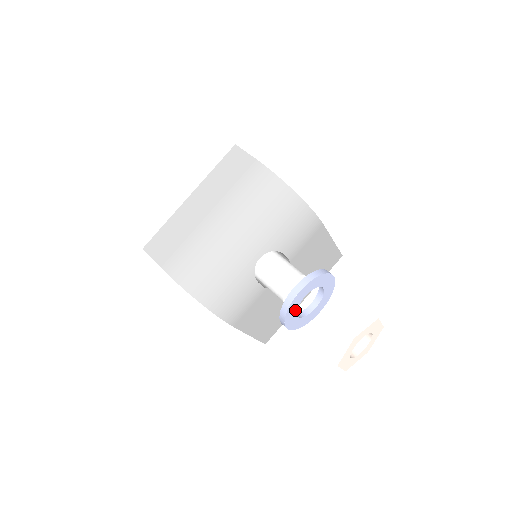
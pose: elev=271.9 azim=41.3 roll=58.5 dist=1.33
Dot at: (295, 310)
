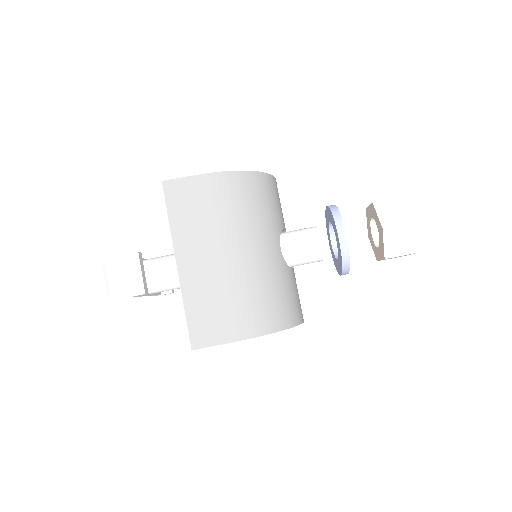
Dot at: occluded
